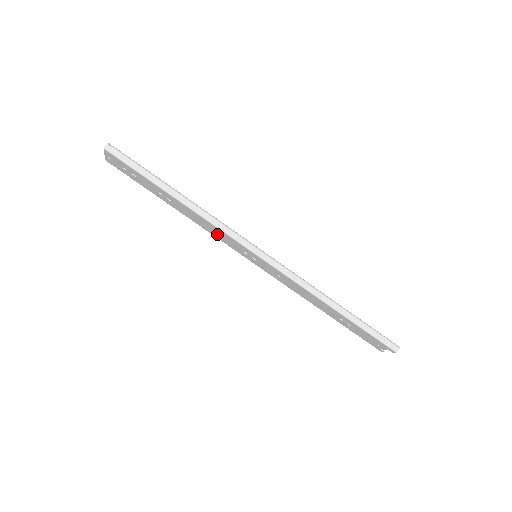
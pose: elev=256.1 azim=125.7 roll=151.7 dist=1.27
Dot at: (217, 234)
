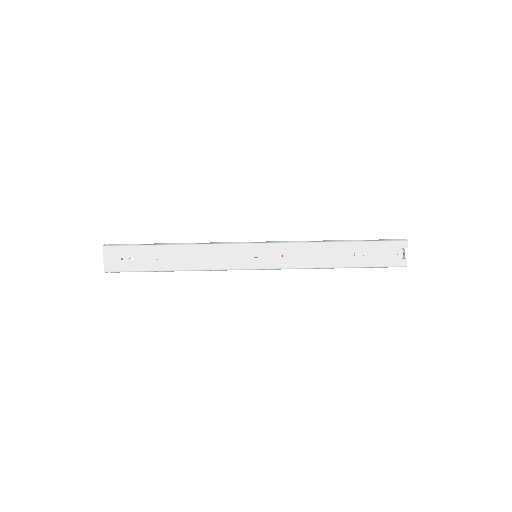
Dot at: (217, 260)
